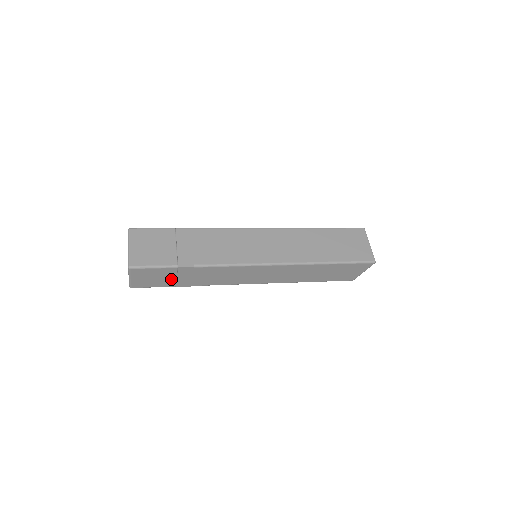
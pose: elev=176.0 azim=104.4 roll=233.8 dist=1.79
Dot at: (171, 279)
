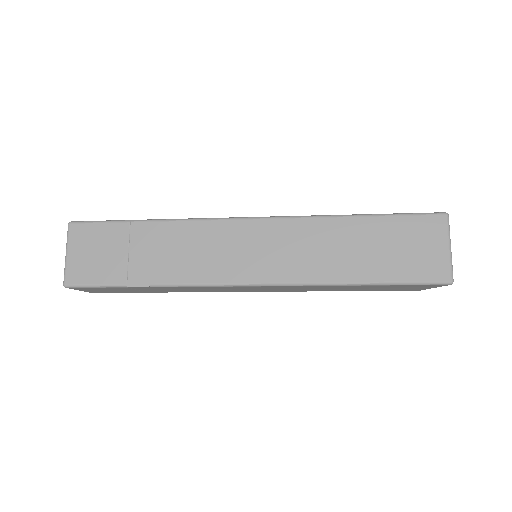
Dot at: (133, 290)
